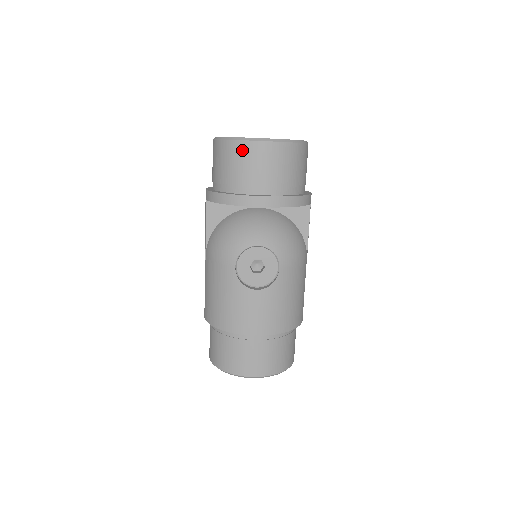
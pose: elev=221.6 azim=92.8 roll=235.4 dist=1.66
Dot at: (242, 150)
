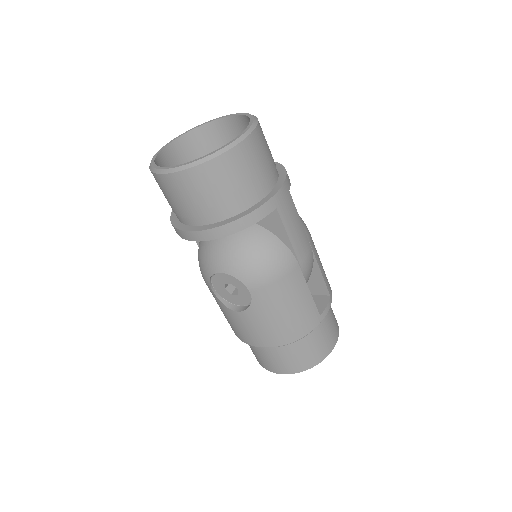
Dot at: (160, 183)
